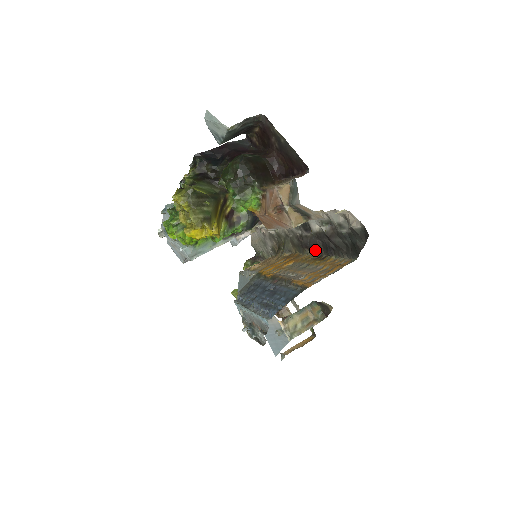
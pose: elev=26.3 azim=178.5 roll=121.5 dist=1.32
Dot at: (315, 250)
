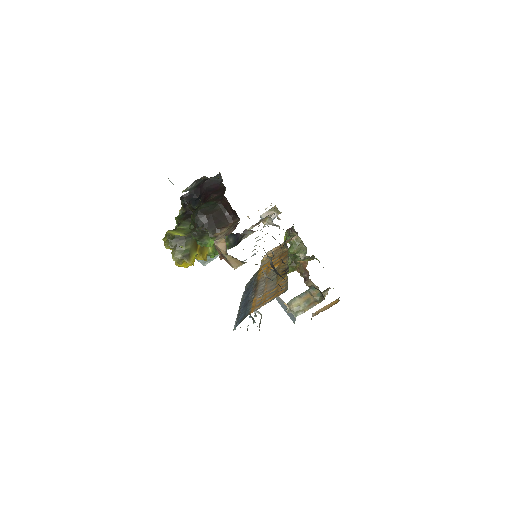
Dot at: occluded
